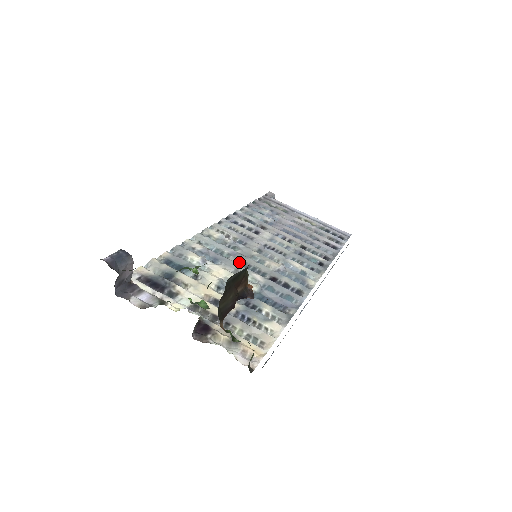
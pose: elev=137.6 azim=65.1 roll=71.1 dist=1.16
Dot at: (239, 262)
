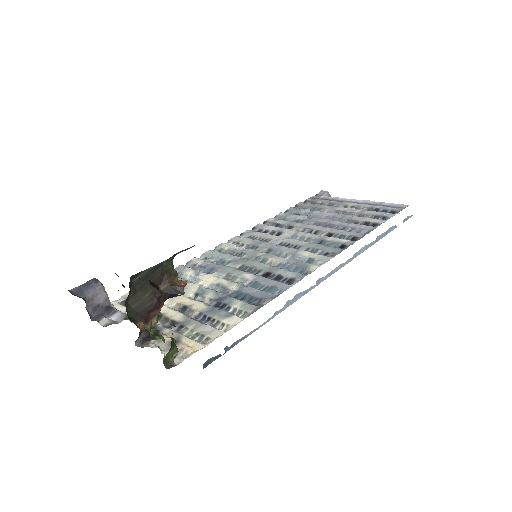
Dot at: (236, 266)
